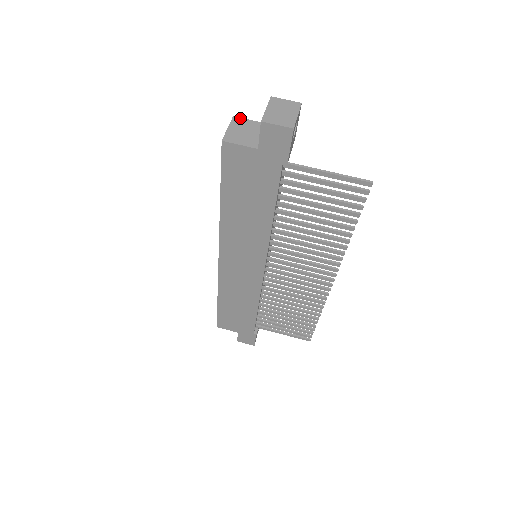
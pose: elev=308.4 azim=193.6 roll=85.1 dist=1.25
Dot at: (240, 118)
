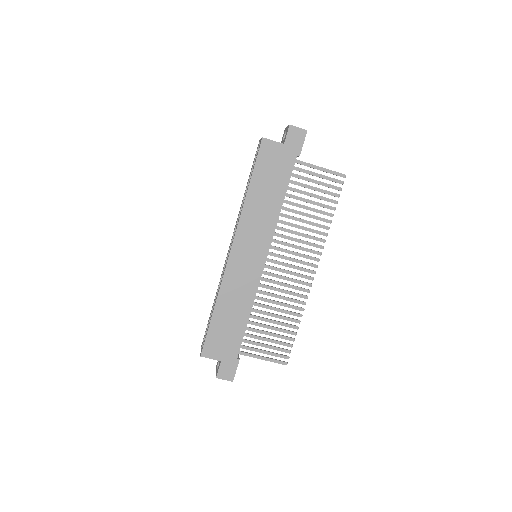
Dot at: occluded
